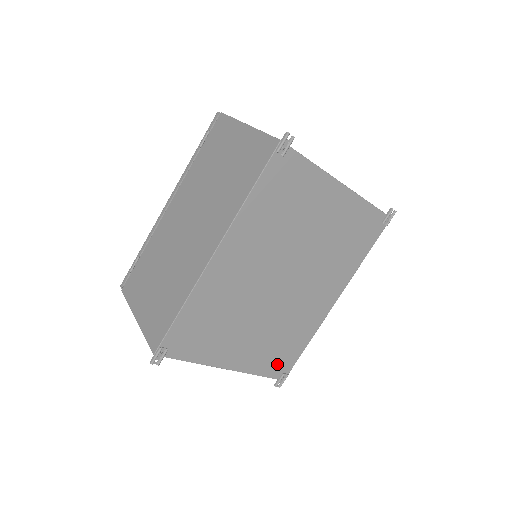
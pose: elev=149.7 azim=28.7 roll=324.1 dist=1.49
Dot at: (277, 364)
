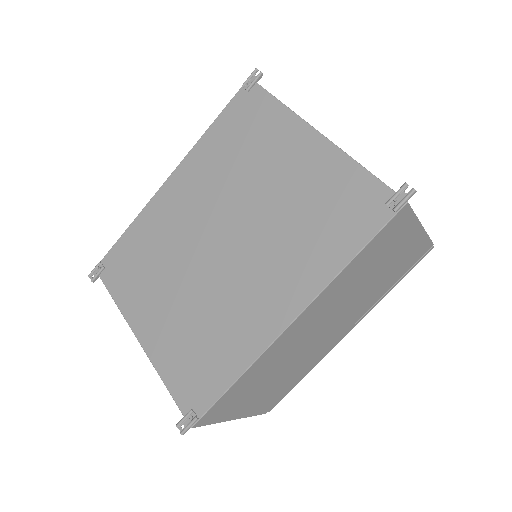
Dot at: (189, 383)
